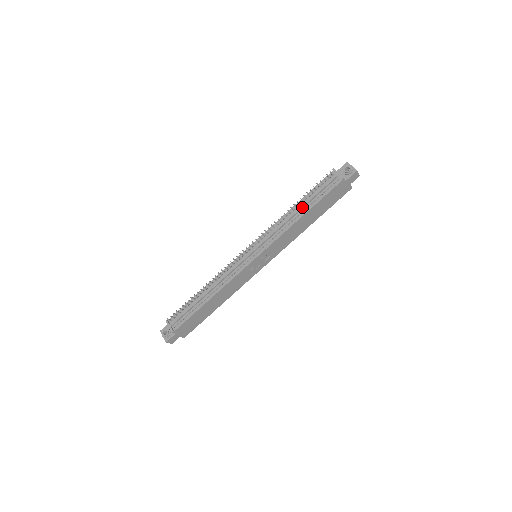
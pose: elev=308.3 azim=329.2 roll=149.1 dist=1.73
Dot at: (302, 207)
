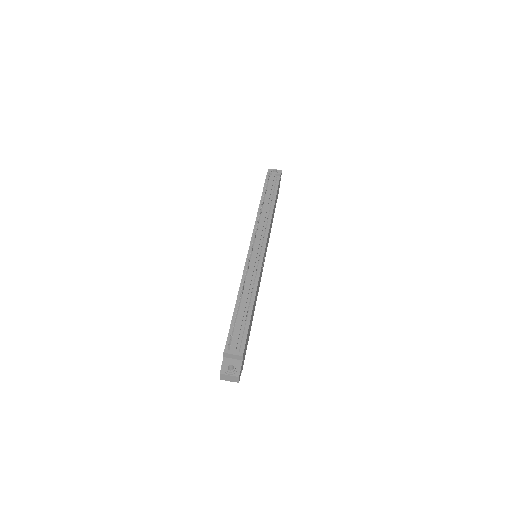
Dot at: (268, 201)
